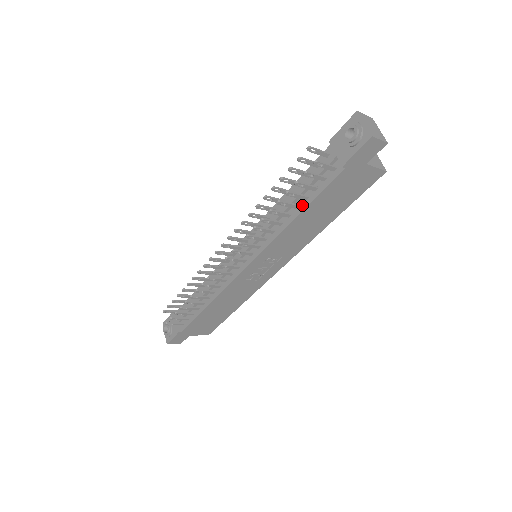
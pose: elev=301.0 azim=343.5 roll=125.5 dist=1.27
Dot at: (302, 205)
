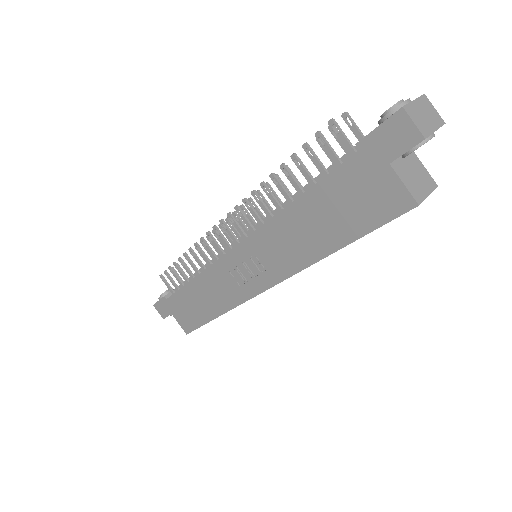
Dot at: occluded
